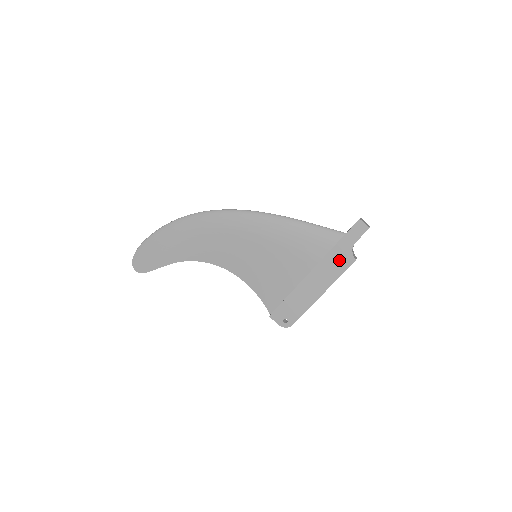
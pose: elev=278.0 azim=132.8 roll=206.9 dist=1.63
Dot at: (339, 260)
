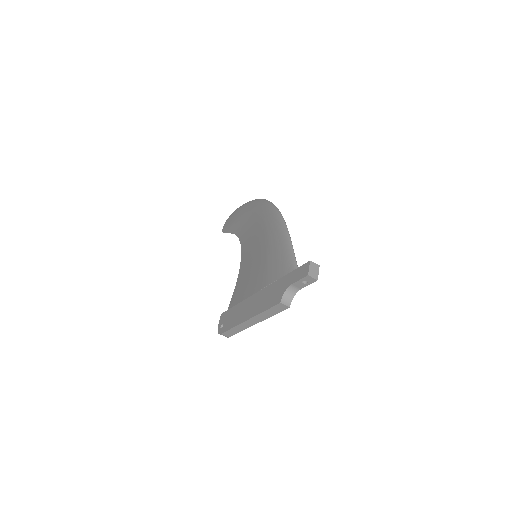
Dot at: (274, 294)
